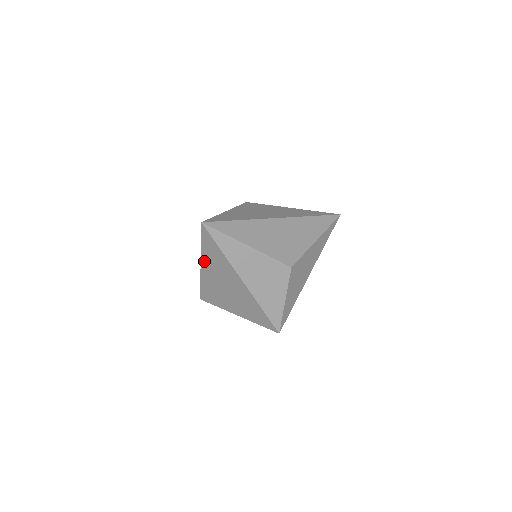
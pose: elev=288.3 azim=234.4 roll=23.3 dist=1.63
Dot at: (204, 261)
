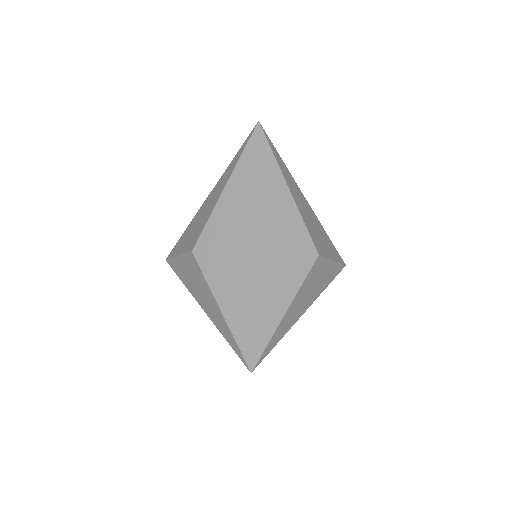
Dot at: occluded
